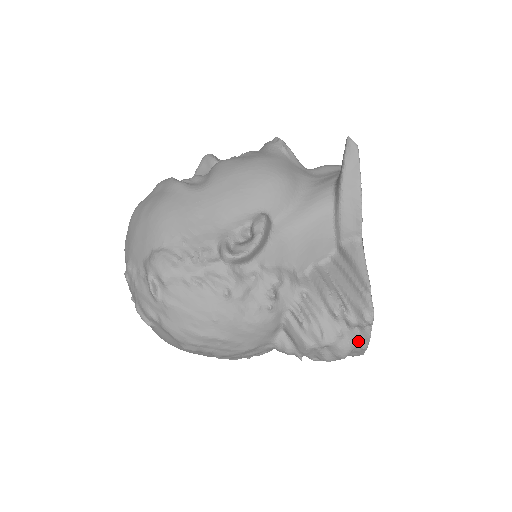
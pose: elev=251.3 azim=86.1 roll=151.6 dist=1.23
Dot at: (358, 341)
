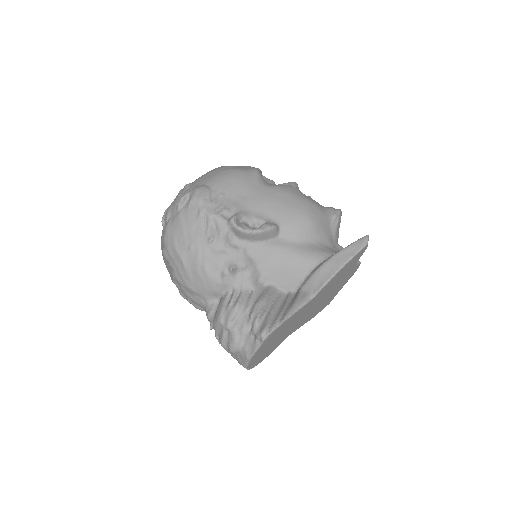
Dot at: (247, 347)
